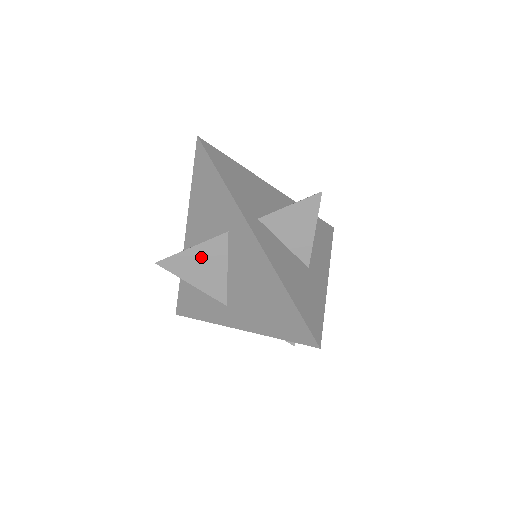
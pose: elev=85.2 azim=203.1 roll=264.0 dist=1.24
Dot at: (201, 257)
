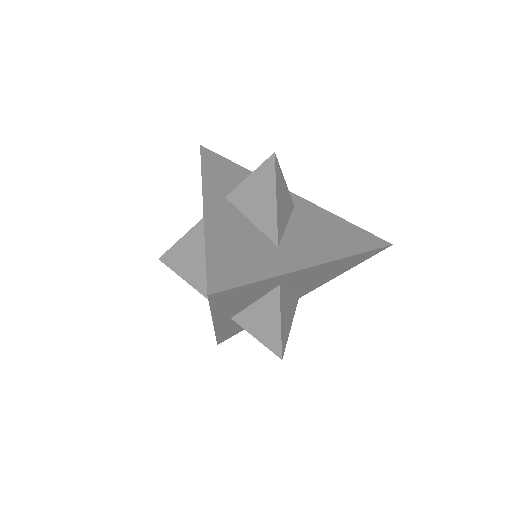
Dot at: (188, 248)
